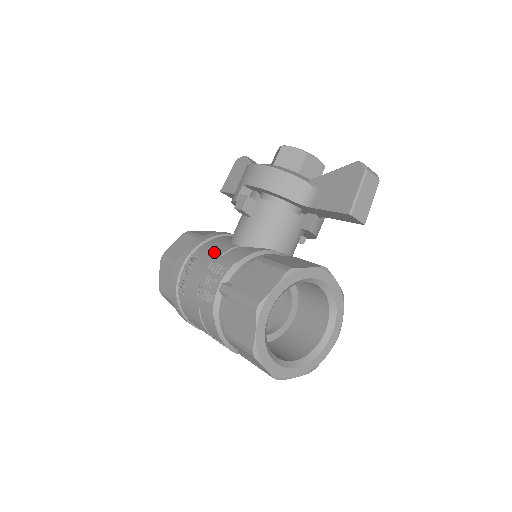
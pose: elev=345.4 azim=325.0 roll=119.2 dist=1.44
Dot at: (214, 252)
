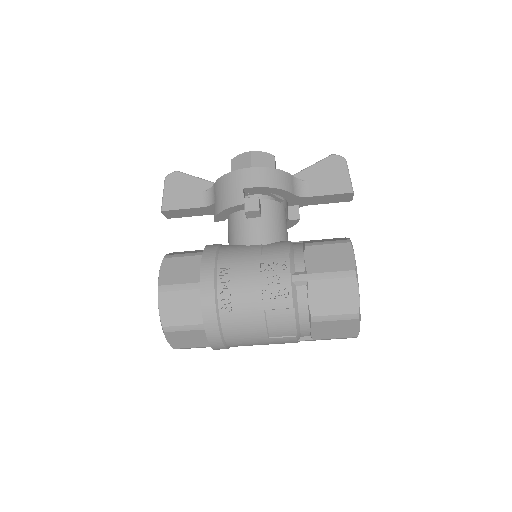
Dot at: (247, 256)
